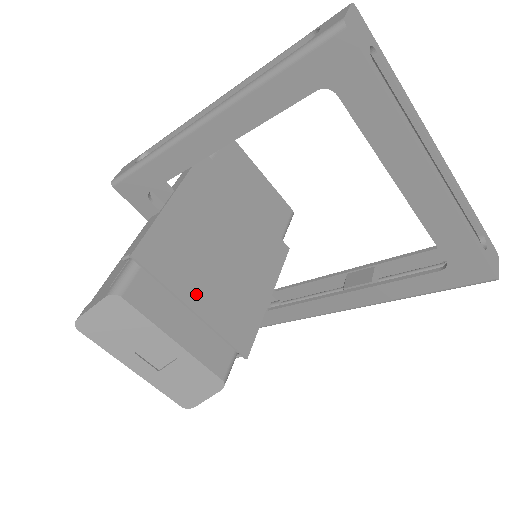
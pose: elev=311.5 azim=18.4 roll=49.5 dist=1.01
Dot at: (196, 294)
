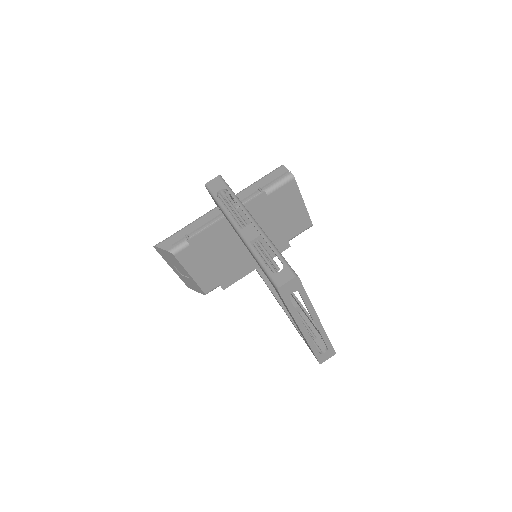
Dot at: (212, 261)
